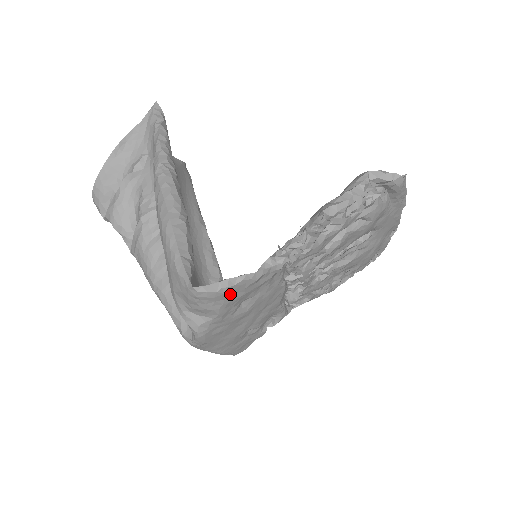
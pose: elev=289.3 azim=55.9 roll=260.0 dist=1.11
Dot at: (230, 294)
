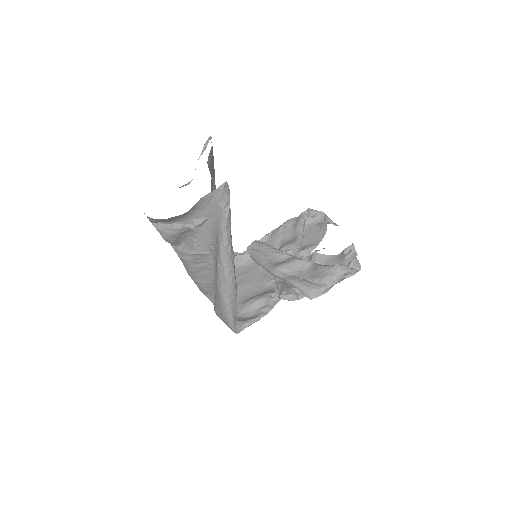
Dot at: occluded
